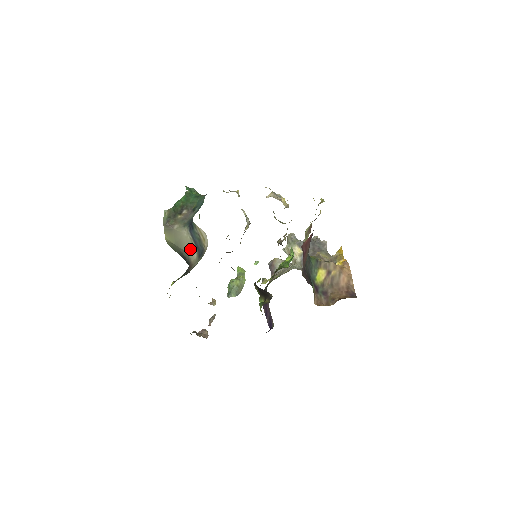
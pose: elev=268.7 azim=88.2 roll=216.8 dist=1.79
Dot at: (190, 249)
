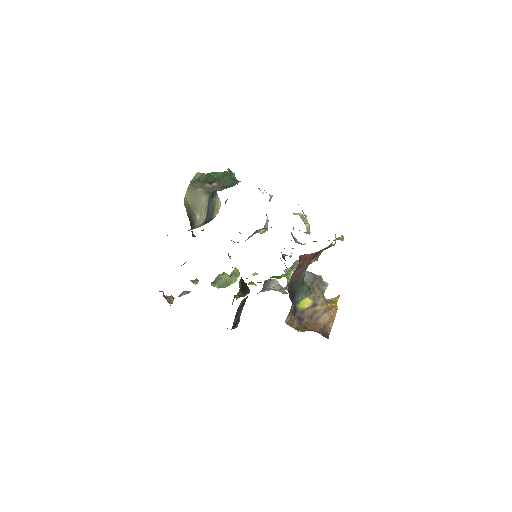
Dot at: (201, 214)
